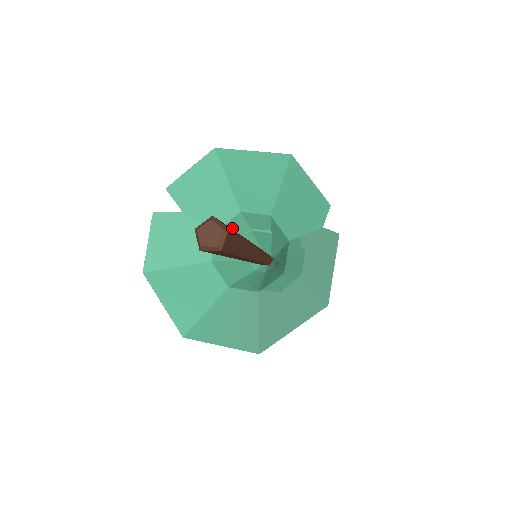
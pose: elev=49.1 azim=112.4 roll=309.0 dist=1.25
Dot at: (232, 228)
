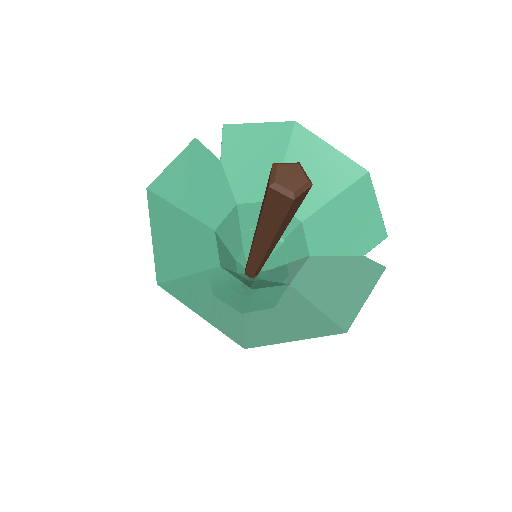
Dot at: (251, 213)
